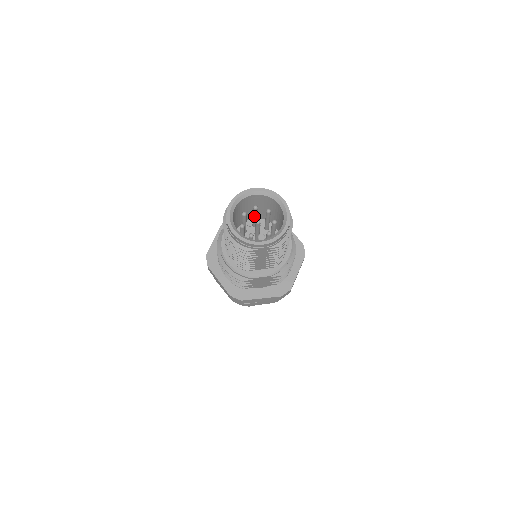
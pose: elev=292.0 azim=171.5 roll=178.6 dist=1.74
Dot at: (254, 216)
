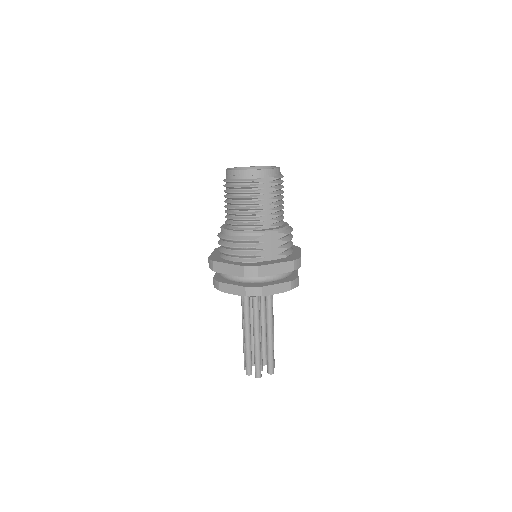
Dot at: occluded
